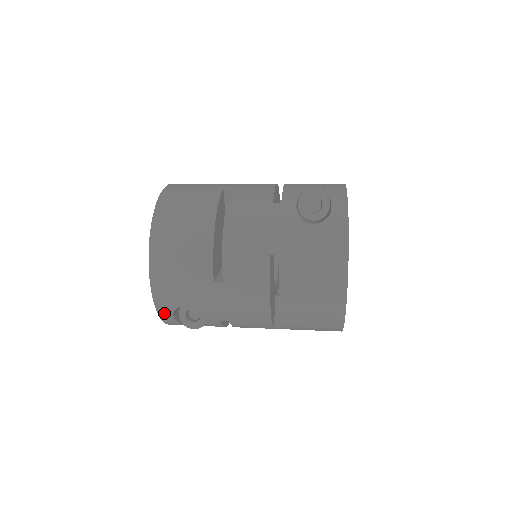
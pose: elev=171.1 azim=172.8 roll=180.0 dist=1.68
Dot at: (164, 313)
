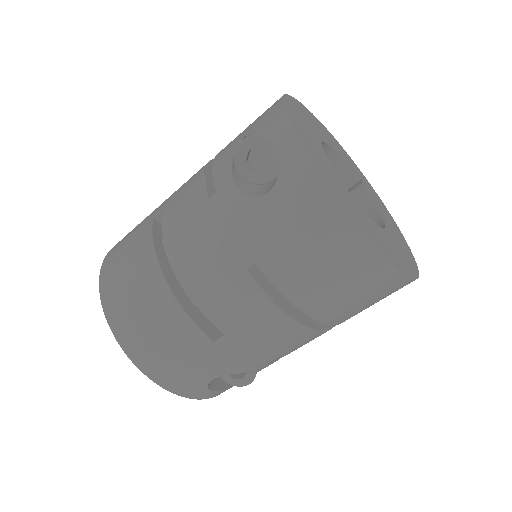
Dot at: (202, 395)
